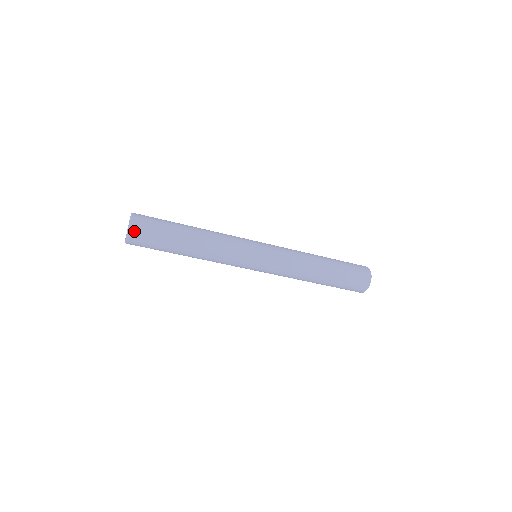
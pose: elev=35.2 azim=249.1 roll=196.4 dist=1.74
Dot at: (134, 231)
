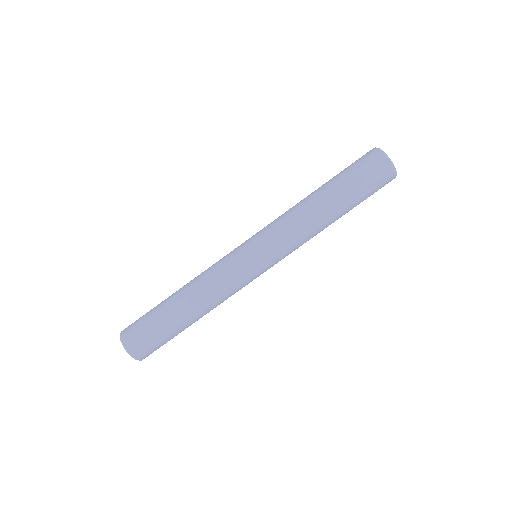
Dot at: (133, 349)
